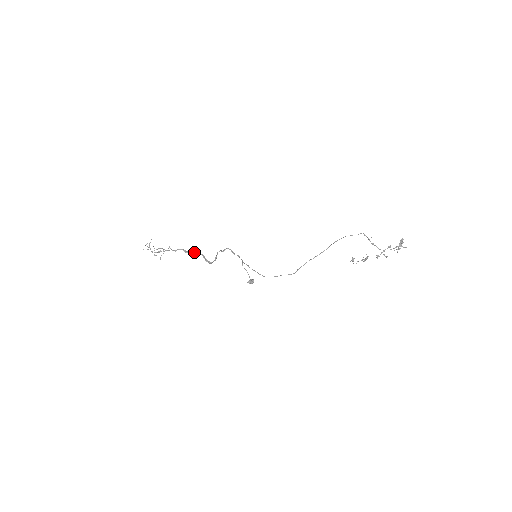
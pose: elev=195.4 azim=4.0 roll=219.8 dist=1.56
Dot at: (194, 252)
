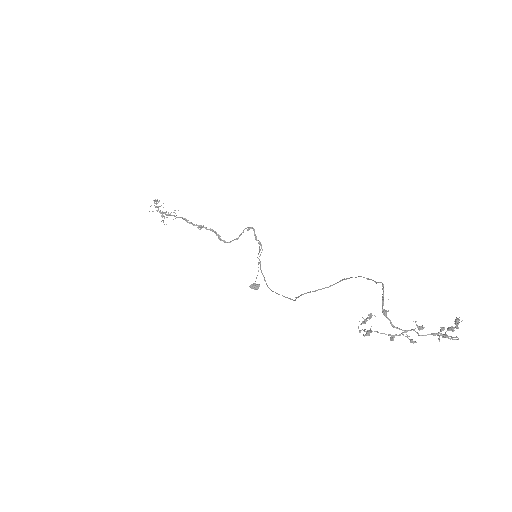
Dot at: (199, 225)
